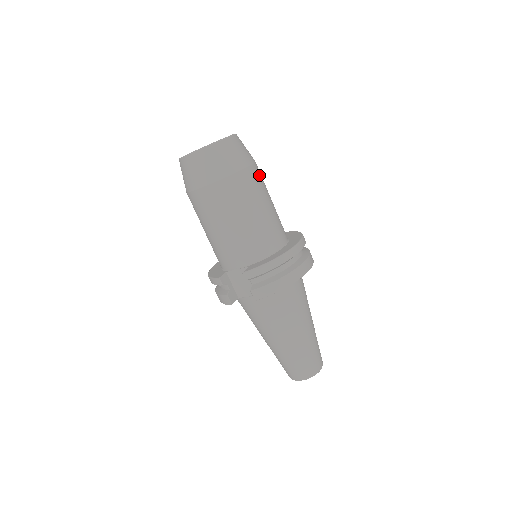
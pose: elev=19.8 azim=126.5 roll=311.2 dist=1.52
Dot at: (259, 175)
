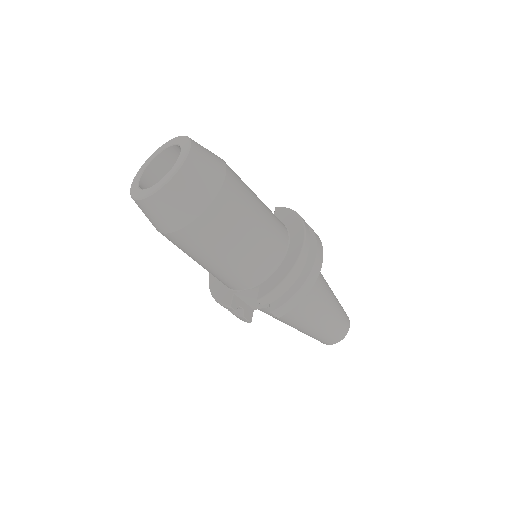
Dot at: (236, 181)
